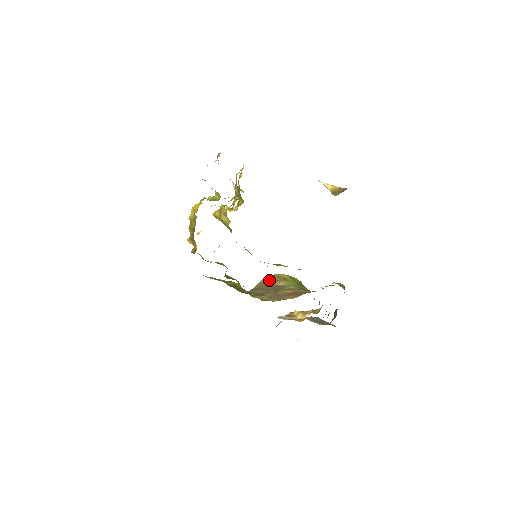
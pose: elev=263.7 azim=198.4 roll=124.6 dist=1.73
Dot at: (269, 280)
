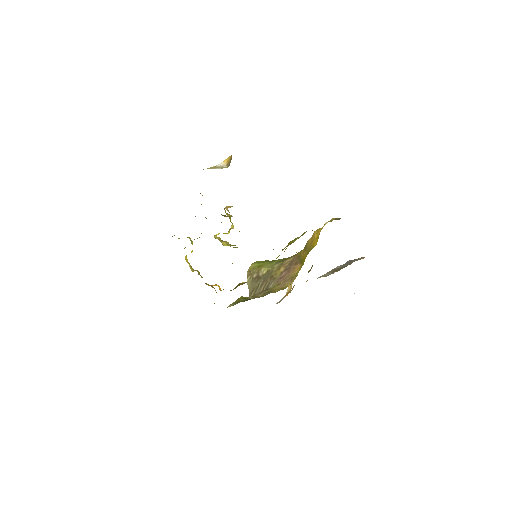
Dot at: (252, 277)
